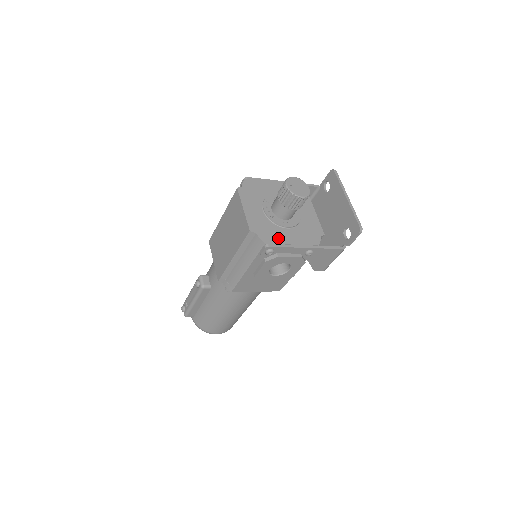
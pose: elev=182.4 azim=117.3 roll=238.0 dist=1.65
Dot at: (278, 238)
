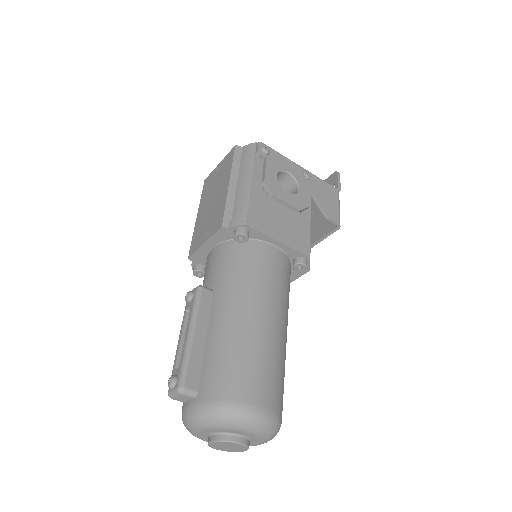
Dot at: occluded
